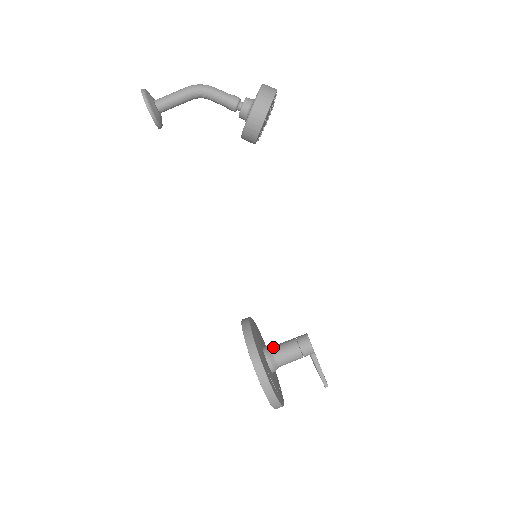
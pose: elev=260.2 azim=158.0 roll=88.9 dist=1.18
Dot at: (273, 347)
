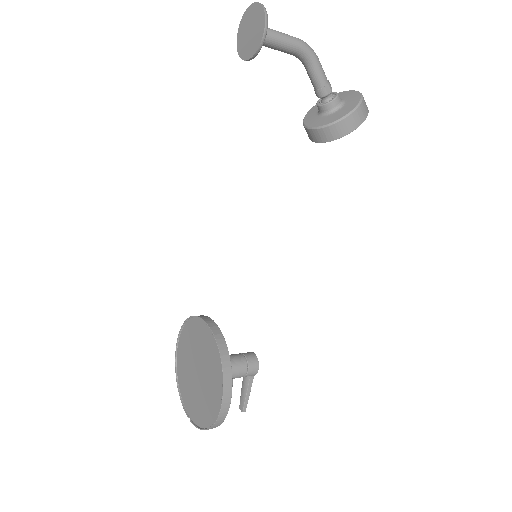
Dot at: occluded
